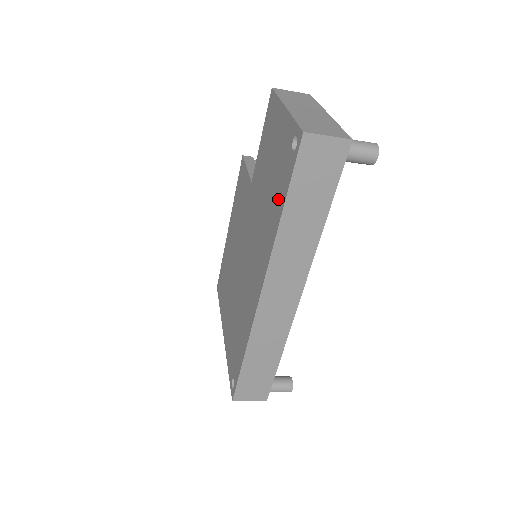
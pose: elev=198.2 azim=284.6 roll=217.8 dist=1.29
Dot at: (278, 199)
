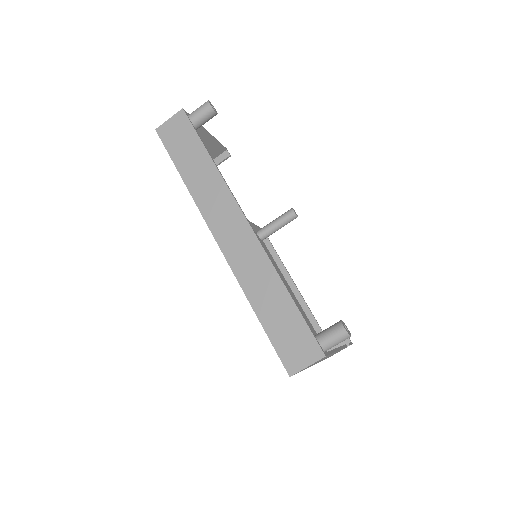
Dot at: occluded
